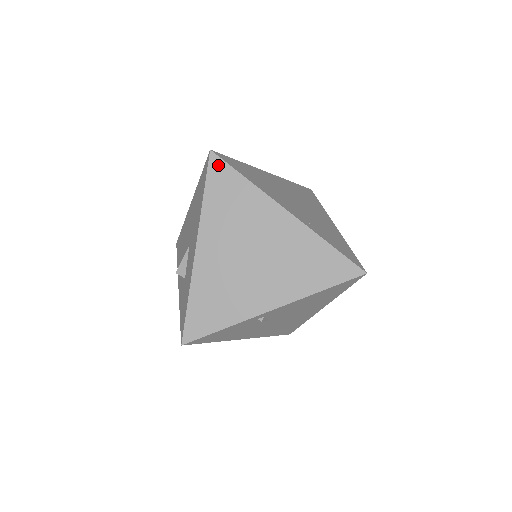
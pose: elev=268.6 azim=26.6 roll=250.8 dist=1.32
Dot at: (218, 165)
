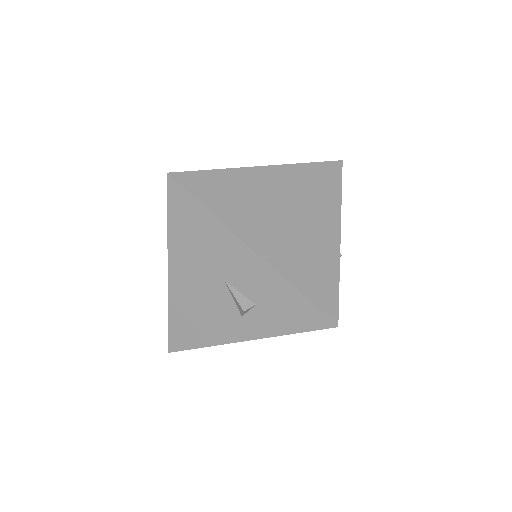
Dot at: (186, 178)
